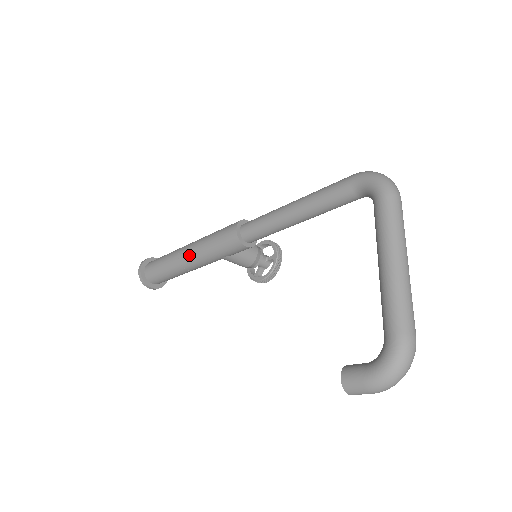
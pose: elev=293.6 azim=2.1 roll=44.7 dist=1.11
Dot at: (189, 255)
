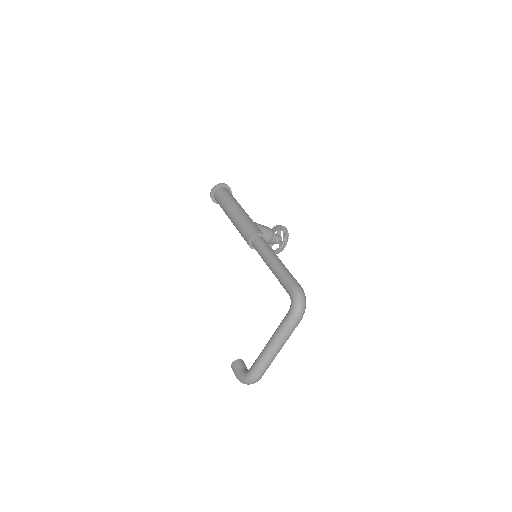
Dot at: (231, 218)
